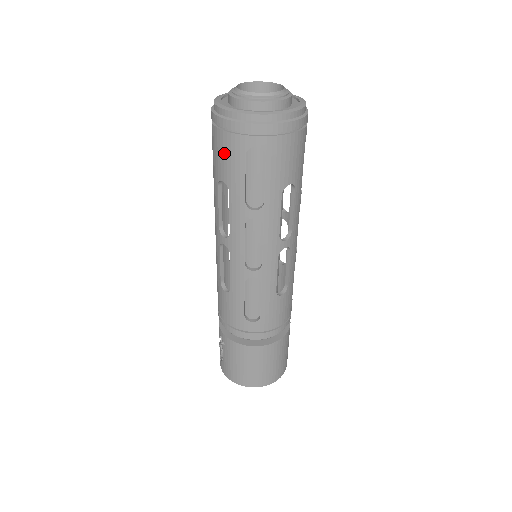
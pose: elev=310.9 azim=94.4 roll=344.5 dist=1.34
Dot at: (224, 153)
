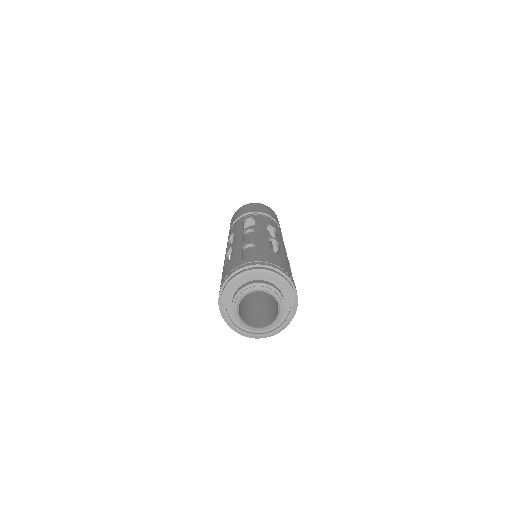
Dot at: occluded
